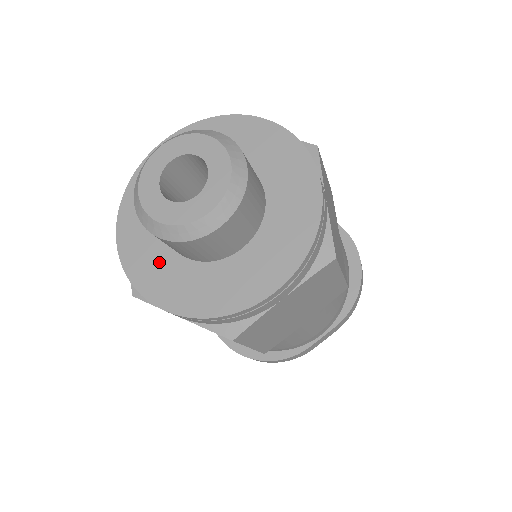
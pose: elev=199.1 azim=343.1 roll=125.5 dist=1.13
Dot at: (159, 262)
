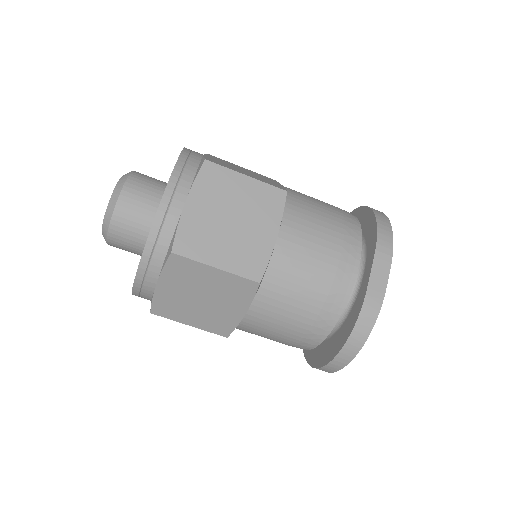
Dot at: occluded
